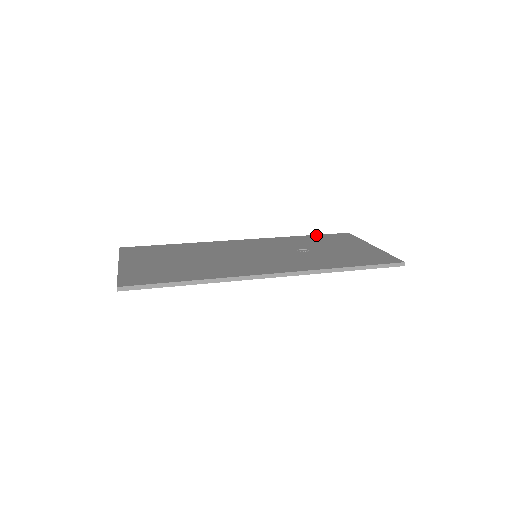
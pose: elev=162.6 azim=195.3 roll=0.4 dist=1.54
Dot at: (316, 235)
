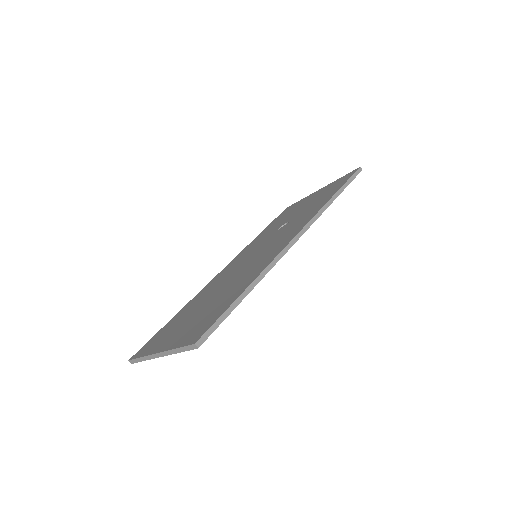
Dot at: (269, 225)
